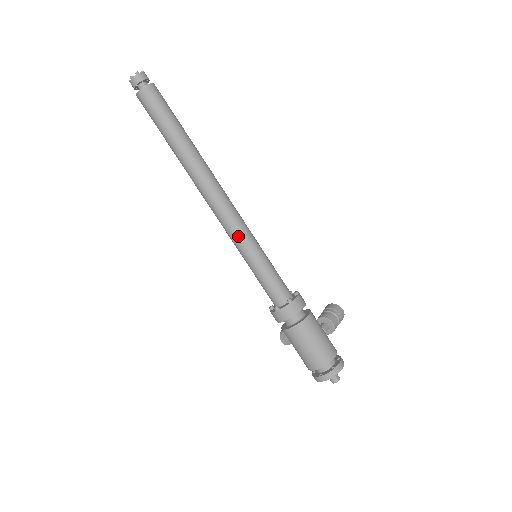
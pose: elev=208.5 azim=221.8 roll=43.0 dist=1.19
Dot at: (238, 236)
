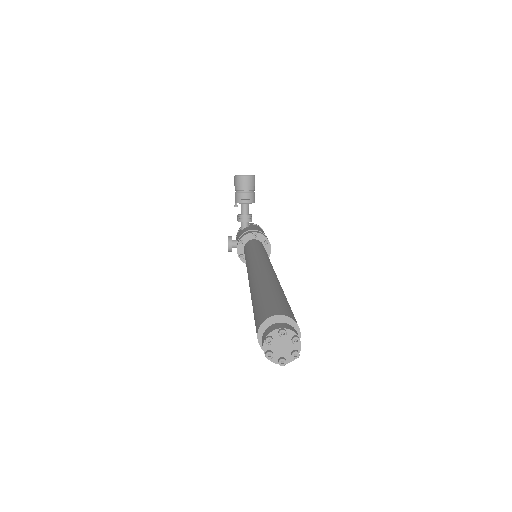
Dot at: occluded
